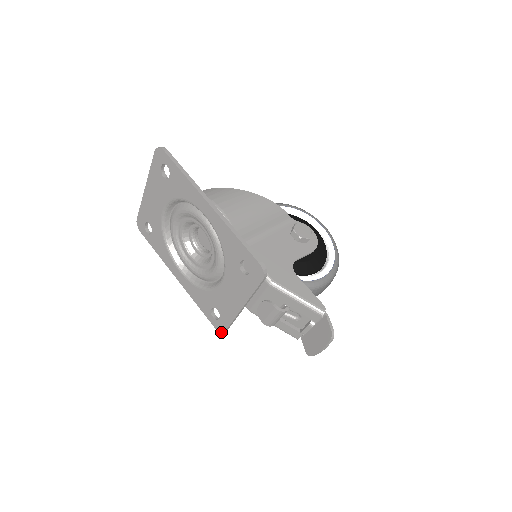
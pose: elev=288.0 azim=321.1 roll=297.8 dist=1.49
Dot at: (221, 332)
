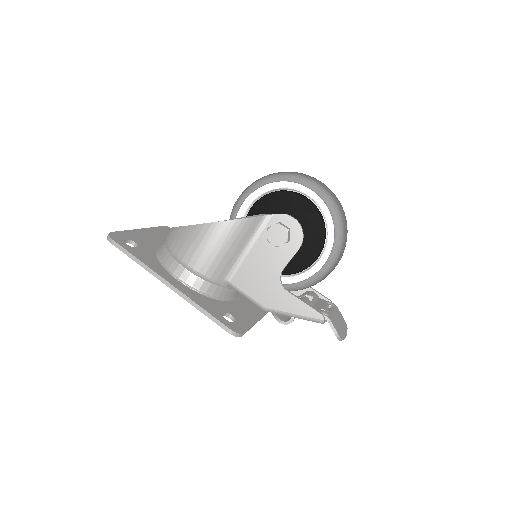
Dot at: occluded
